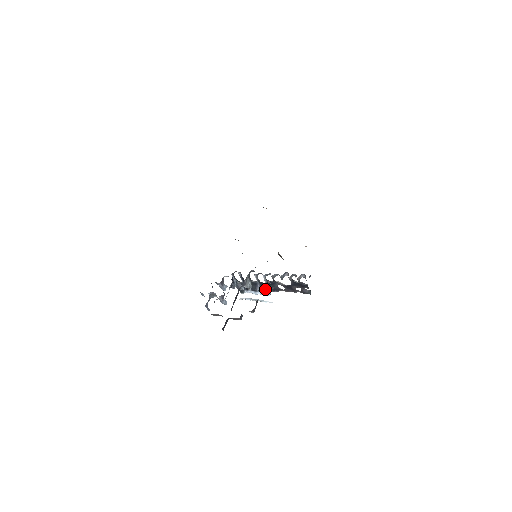
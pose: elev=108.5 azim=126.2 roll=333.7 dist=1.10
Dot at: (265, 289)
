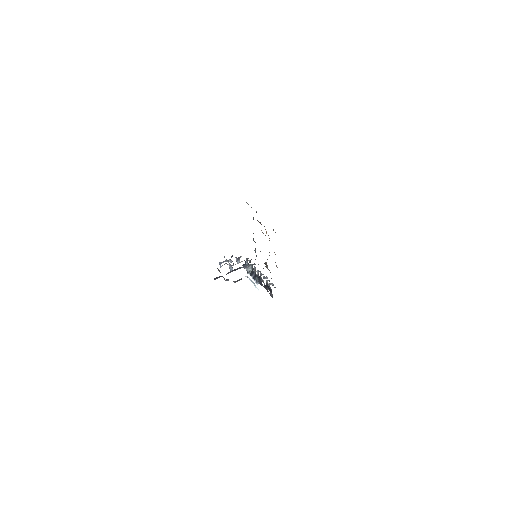
Dot at: (255, 278)
